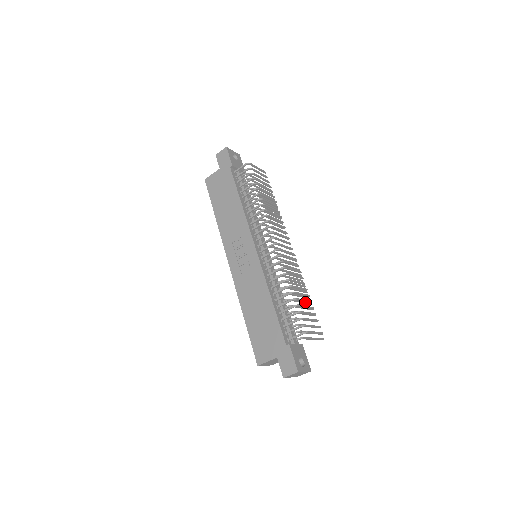
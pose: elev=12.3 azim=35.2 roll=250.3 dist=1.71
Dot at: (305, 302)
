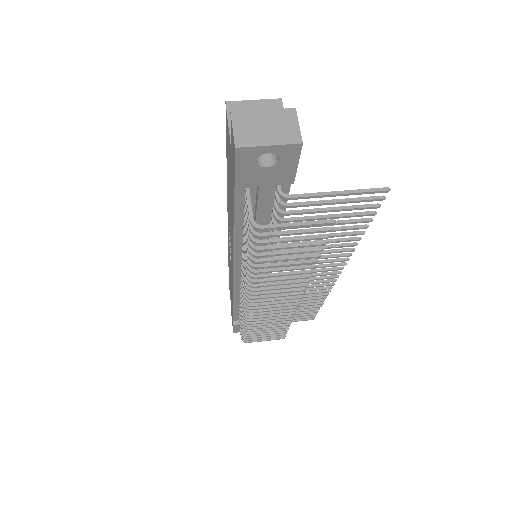
Dot at: occluded
